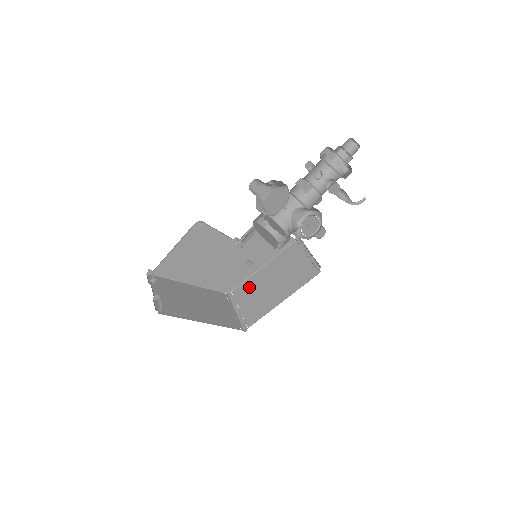
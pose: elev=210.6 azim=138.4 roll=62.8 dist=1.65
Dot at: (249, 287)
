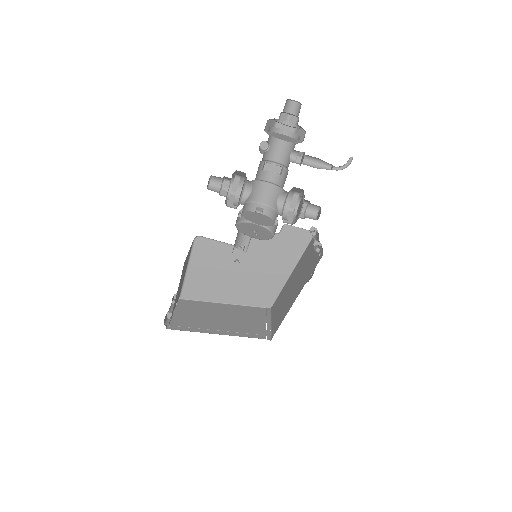
Dot at: (282, 295)
